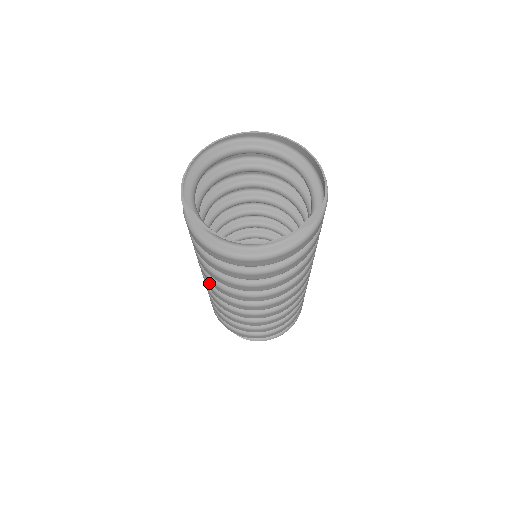
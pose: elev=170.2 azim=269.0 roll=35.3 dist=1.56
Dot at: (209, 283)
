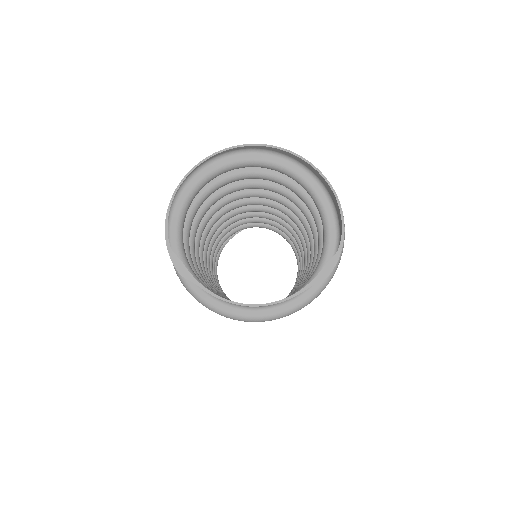
Dot at: occluded
